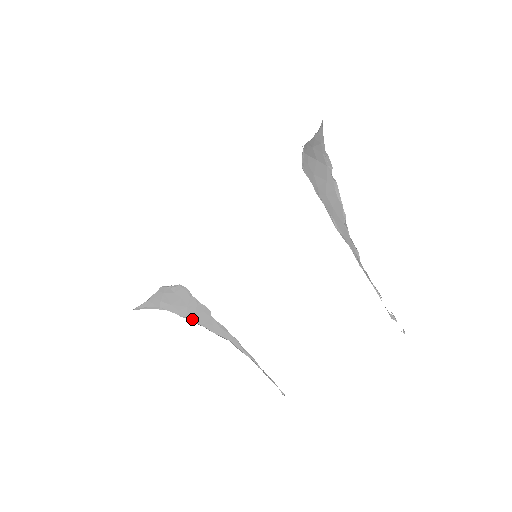
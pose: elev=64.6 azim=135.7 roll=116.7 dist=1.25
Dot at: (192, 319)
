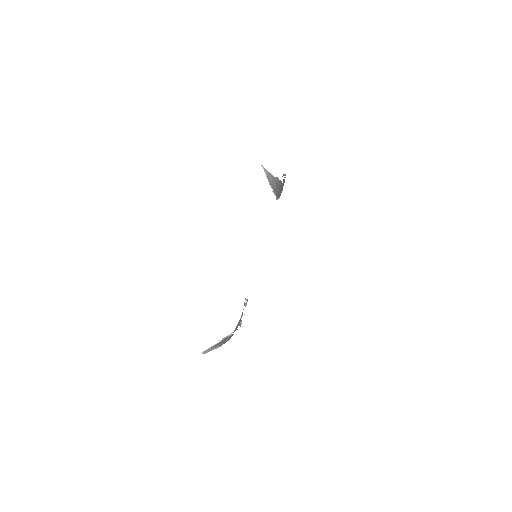
Dot at: occluded
